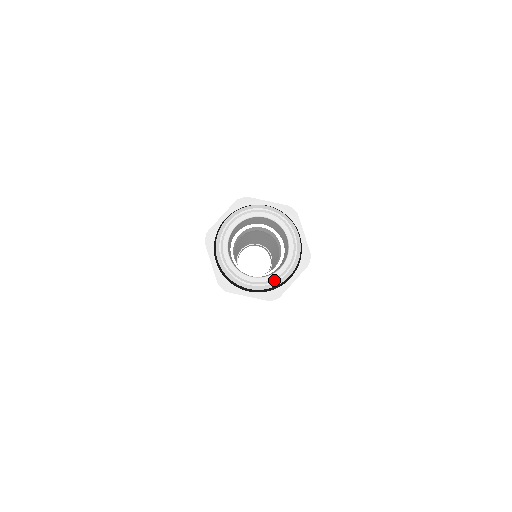
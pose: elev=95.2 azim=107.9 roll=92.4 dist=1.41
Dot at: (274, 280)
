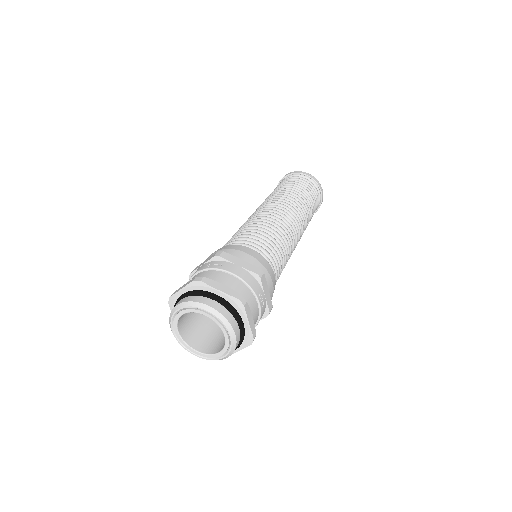
Dot at: (230, 345)
